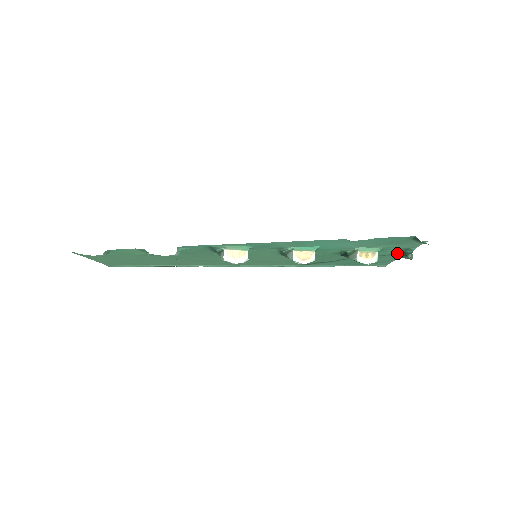
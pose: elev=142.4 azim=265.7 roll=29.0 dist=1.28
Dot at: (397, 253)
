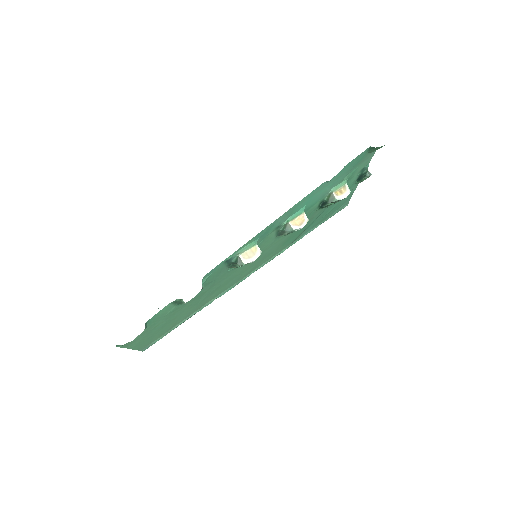
Dot at: (356, 180)
